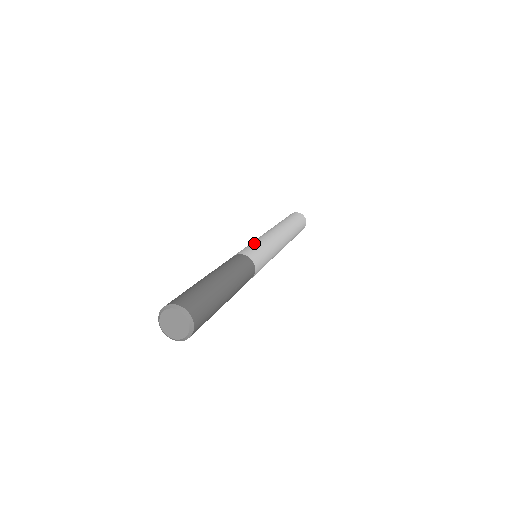
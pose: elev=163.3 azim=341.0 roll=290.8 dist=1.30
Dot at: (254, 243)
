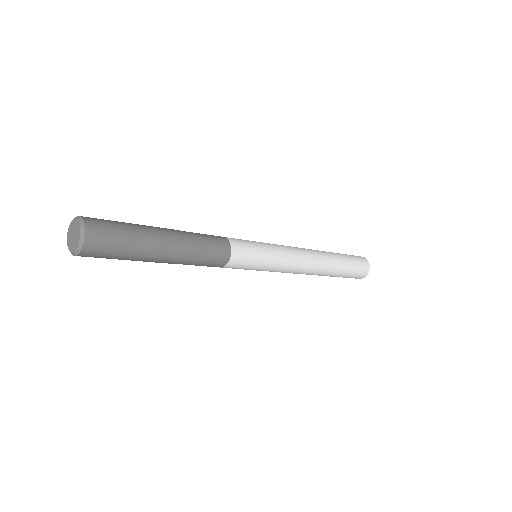
Dot at: occluded
